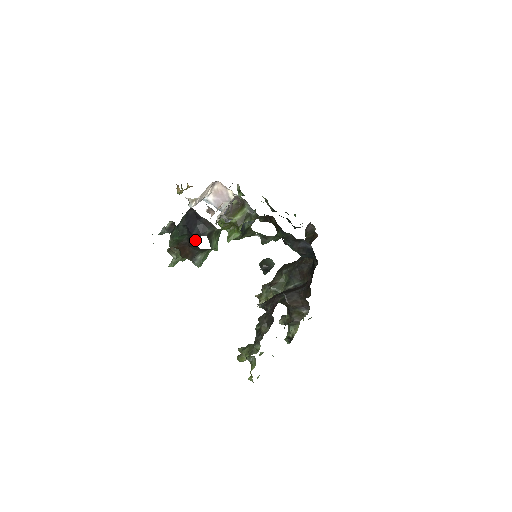
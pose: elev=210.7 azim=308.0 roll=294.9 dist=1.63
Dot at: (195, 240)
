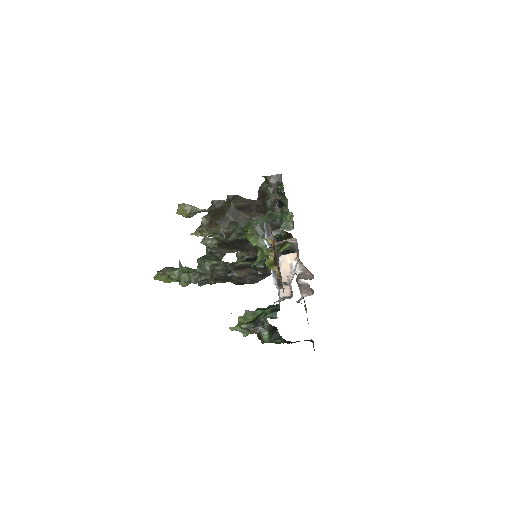
Dot at: occluded
